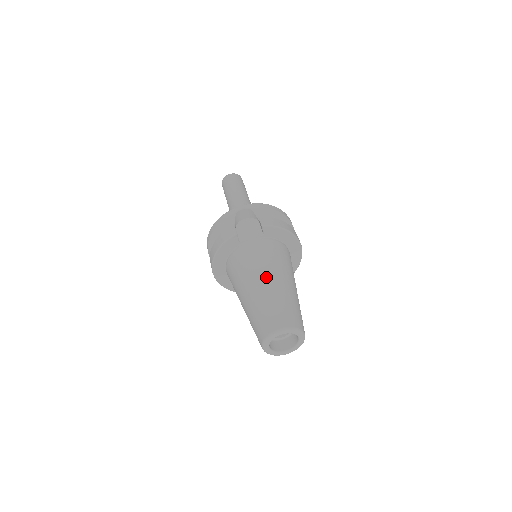
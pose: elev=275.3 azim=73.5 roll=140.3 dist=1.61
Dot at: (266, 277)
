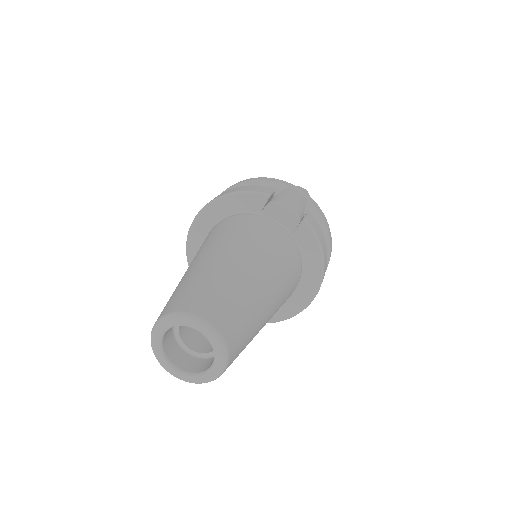
Dot at: (253, 261)
